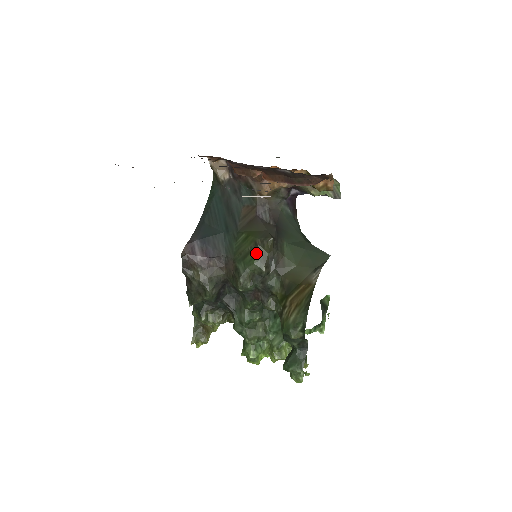
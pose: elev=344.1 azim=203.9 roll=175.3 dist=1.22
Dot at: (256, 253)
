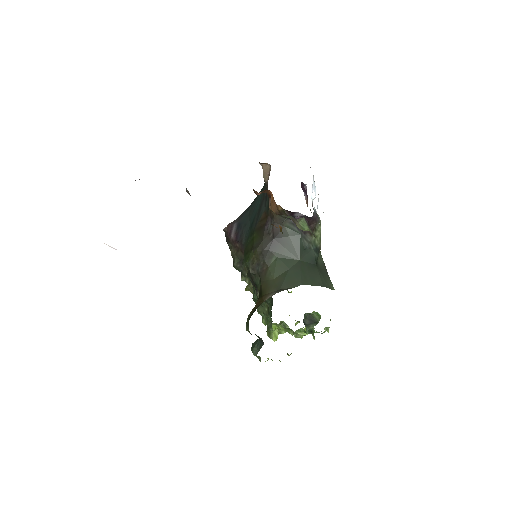
Dot at: (249, 255)
